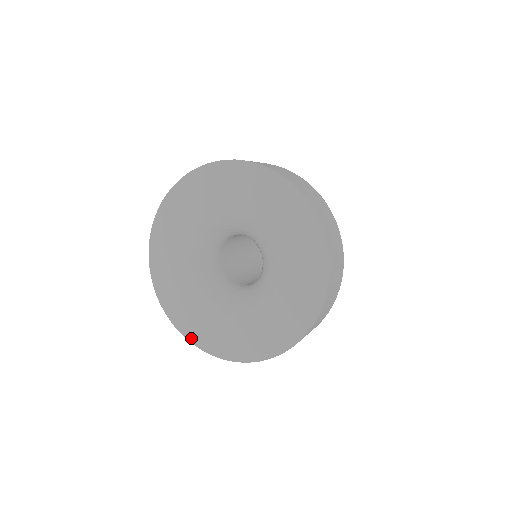
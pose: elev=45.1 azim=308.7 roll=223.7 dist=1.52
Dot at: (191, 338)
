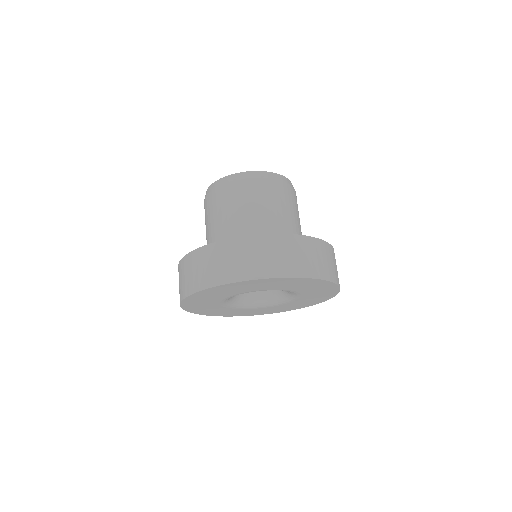
Dot at: (191, 311)
